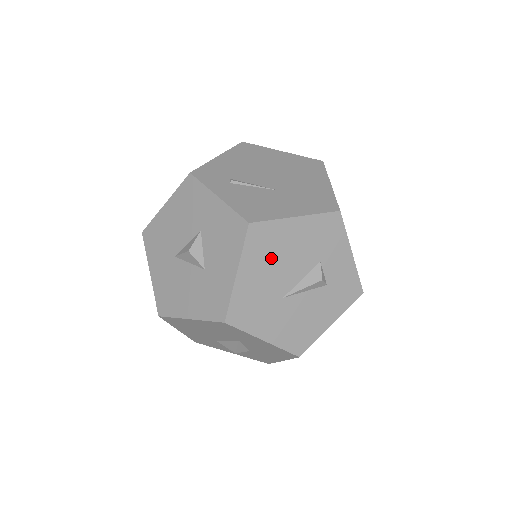
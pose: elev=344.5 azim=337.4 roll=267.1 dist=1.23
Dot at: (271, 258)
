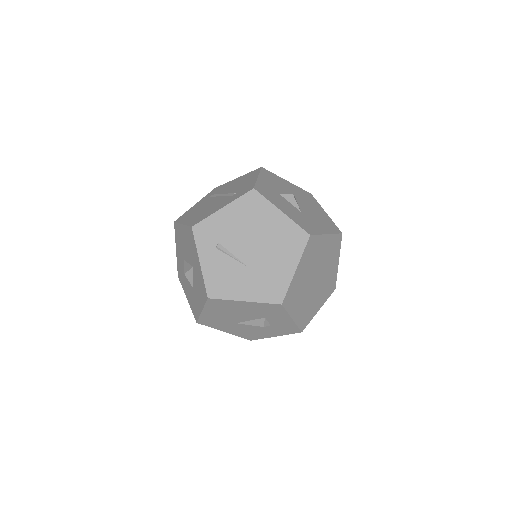
Dot at: (226, 311)
